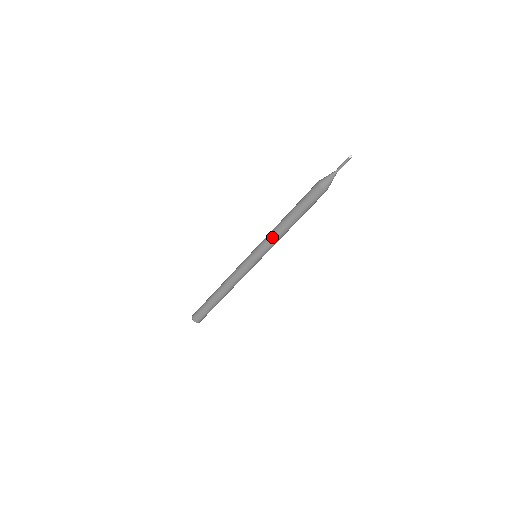
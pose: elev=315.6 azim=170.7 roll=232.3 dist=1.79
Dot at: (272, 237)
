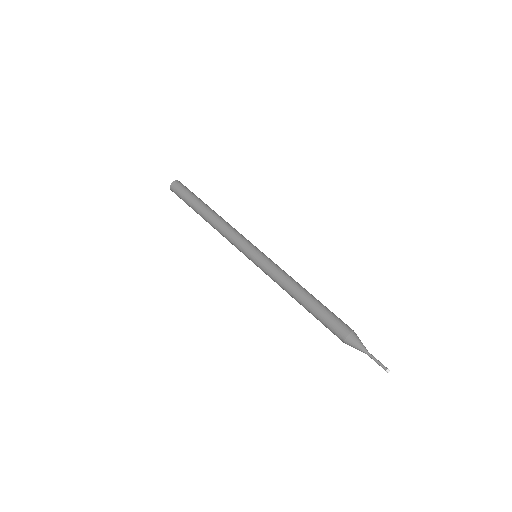
Dot at: (278, 279)
